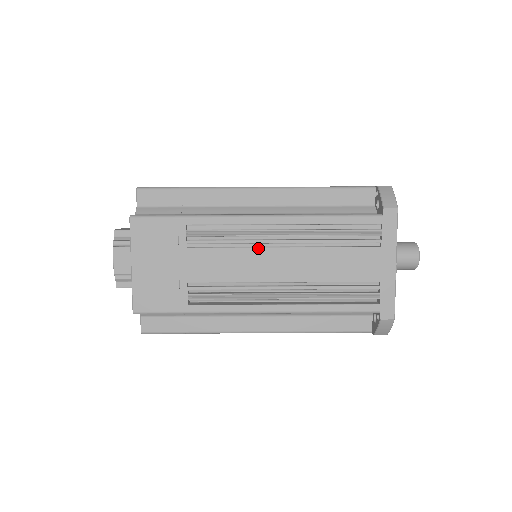
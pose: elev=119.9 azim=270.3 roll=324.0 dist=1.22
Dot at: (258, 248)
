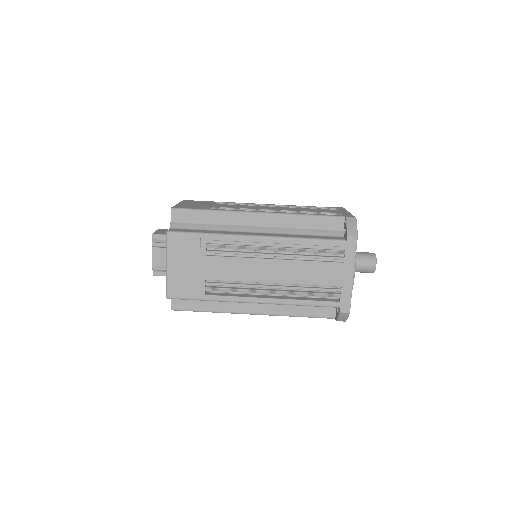
Dot at: (256, 259)
